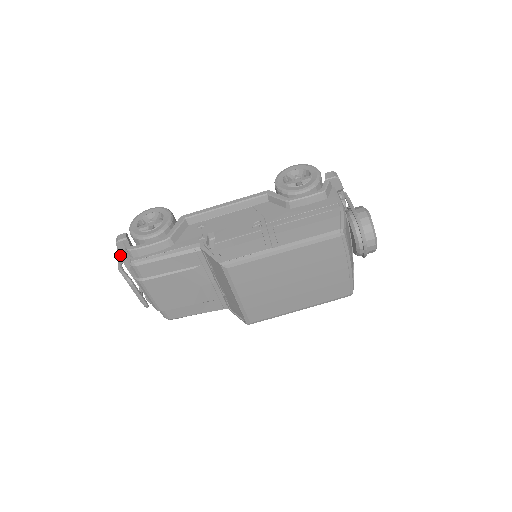
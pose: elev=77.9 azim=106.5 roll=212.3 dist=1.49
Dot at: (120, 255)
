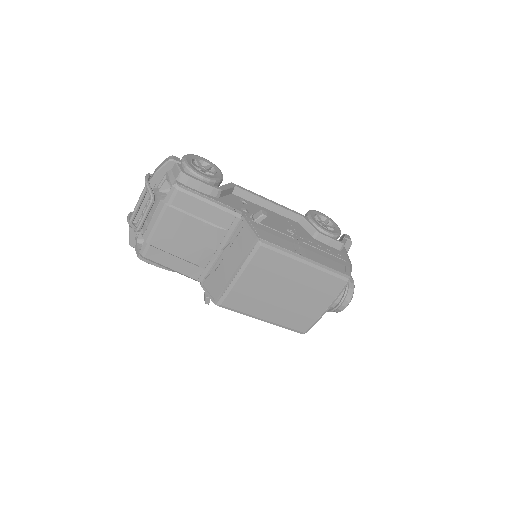
Dot at: (159, 172)
